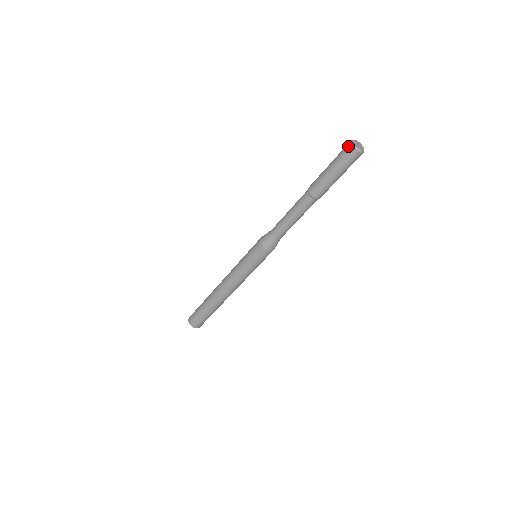
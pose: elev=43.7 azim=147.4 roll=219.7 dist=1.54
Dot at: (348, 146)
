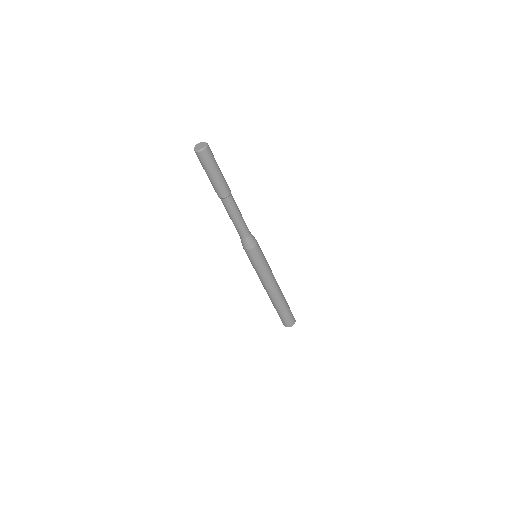
Dot at: (198, 155)
